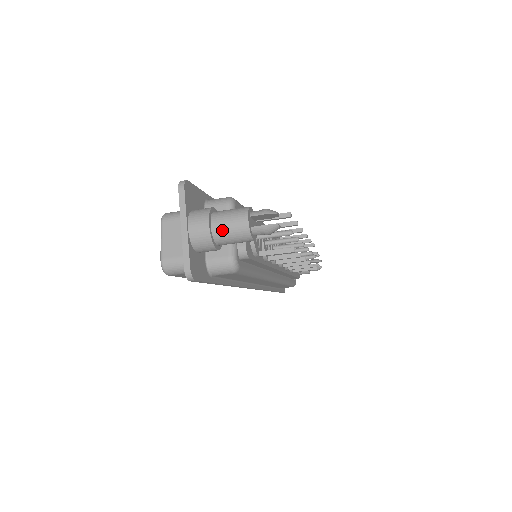
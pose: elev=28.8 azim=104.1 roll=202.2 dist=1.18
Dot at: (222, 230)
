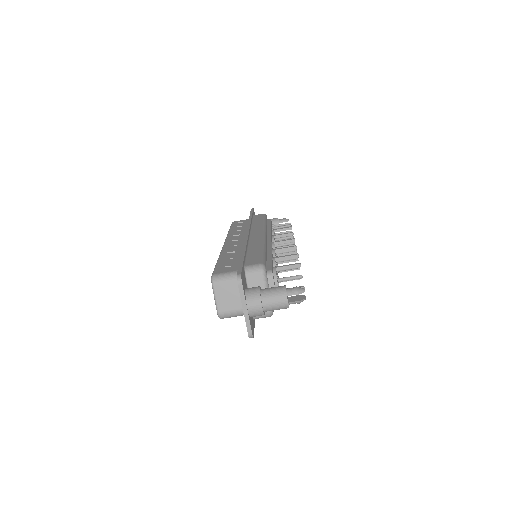
Dot at: (270, 307)
